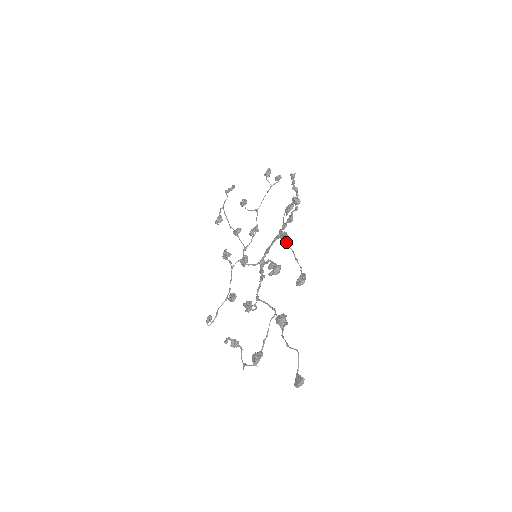
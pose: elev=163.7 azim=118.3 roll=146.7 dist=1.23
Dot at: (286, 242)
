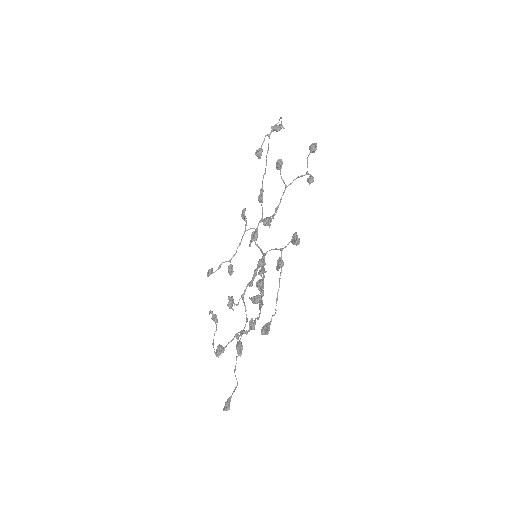
Dot at: (281, 268)
